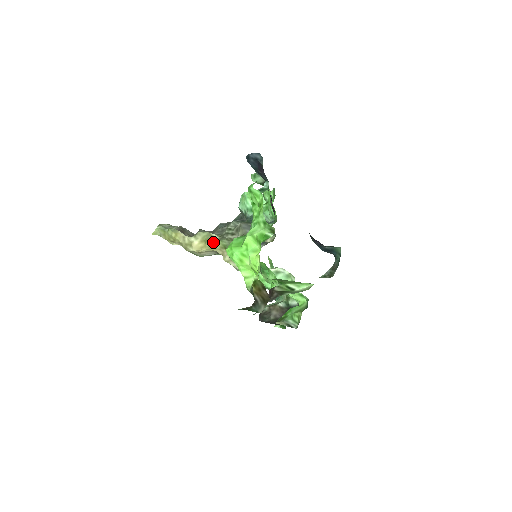
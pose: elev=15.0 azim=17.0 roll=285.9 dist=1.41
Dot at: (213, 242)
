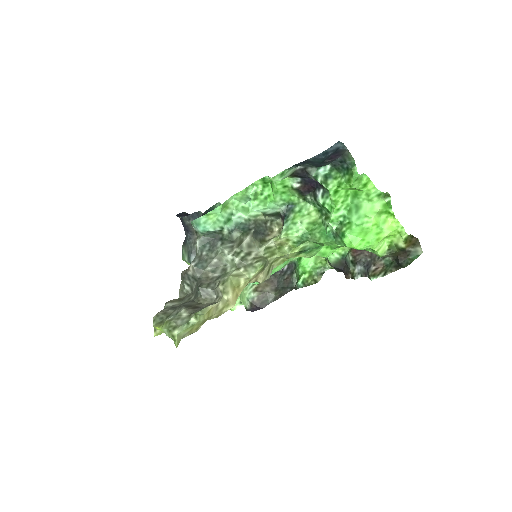
Dot at: (247, 277)
